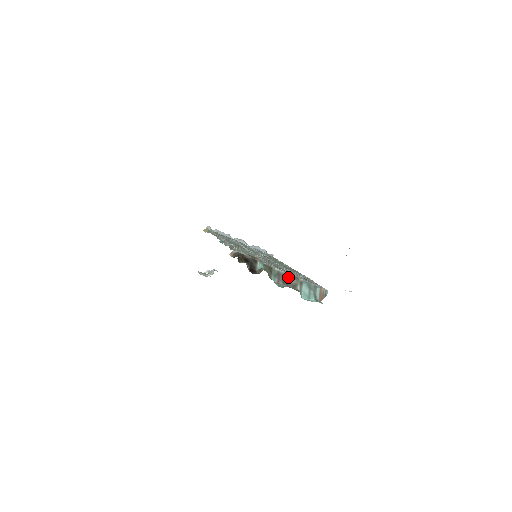
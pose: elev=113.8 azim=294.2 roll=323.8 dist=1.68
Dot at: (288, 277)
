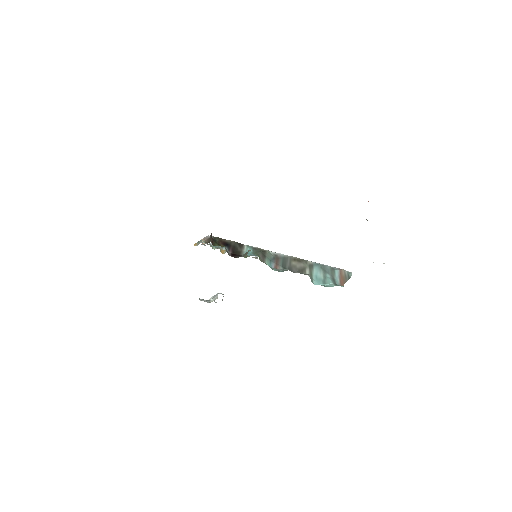
Dot at: (291, 260)
